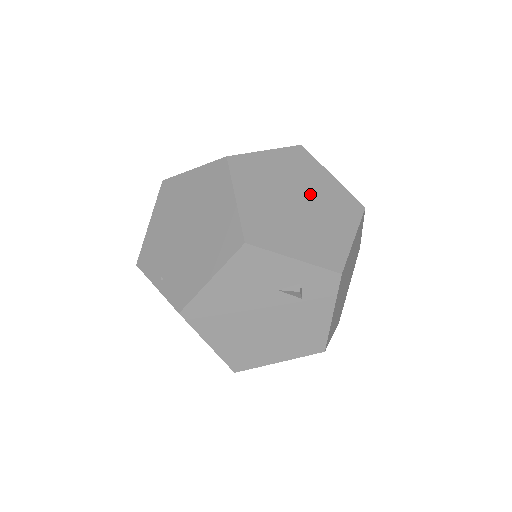
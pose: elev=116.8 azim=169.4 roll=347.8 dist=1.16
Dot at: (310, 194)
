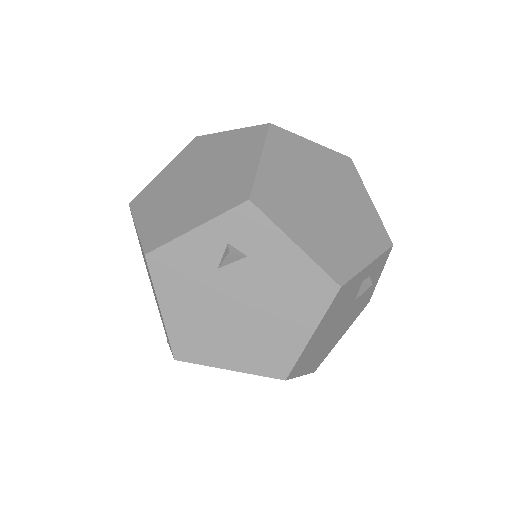
Dot at: (207, 164)
